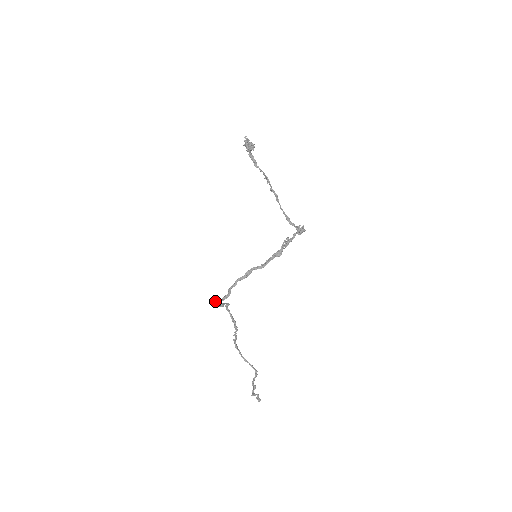
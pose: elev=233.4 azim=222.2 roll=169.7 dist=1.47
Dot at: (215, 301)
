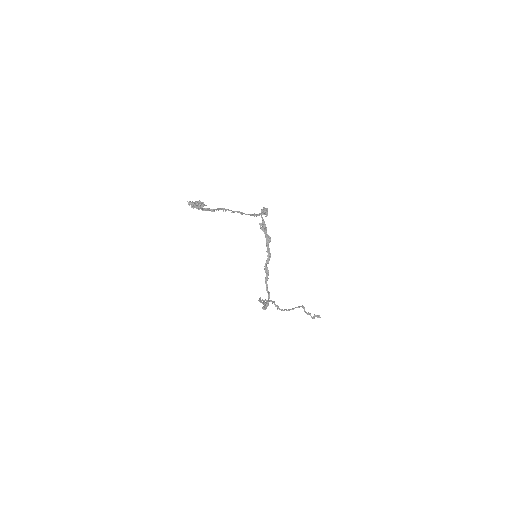
Dot at: (265, 307)
